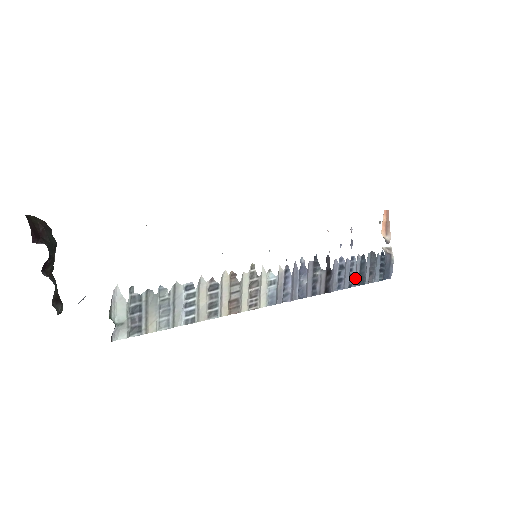
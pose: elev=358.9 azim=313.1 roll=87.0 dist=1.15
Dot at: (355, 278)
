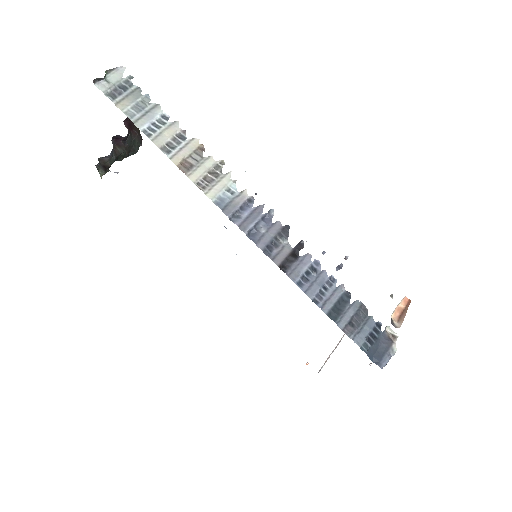
Dot at: (326, 302)
